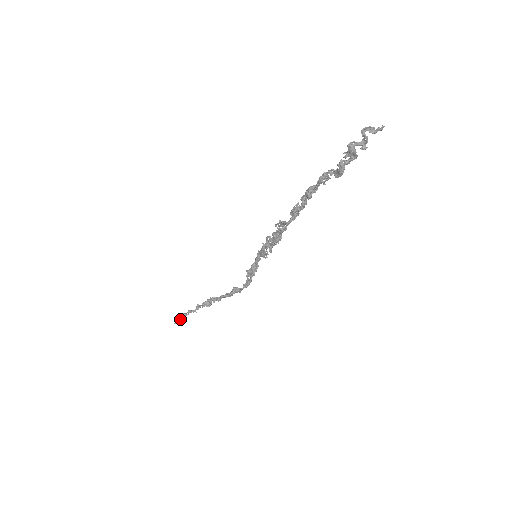
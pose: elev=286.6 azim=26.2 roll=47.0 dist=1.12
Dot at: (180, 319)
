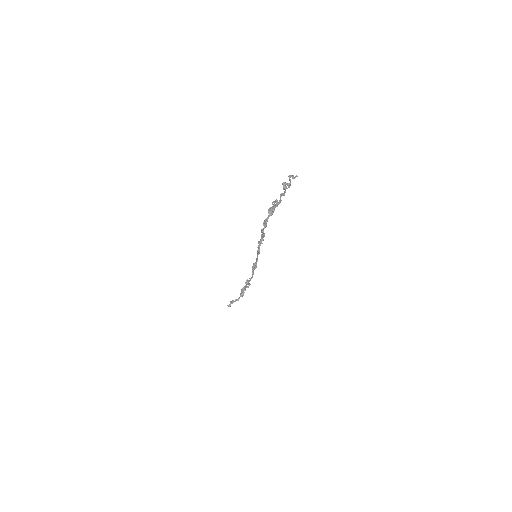
Dot at: occluded
